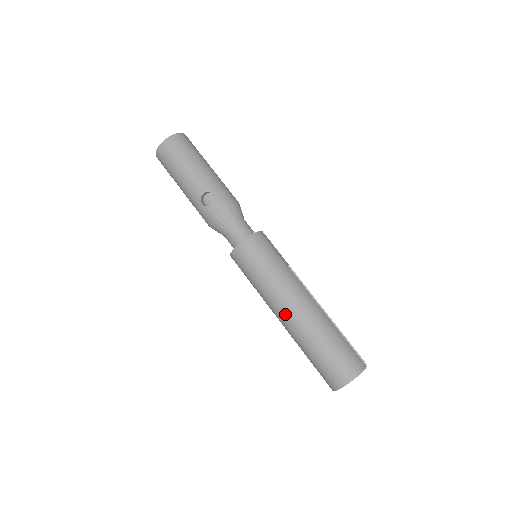
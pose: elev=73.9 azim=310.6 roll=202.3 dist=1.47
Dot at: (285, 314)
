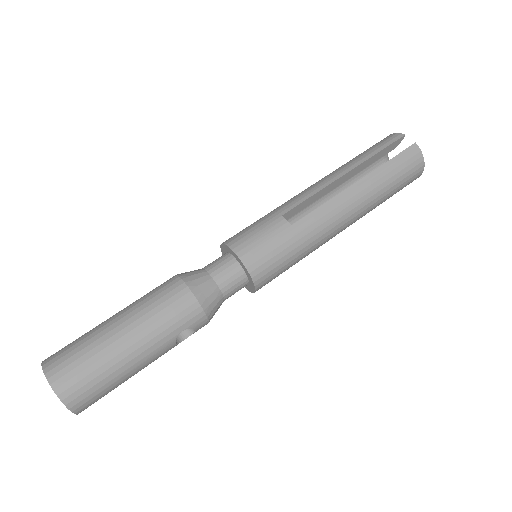
Dot at: occluded
